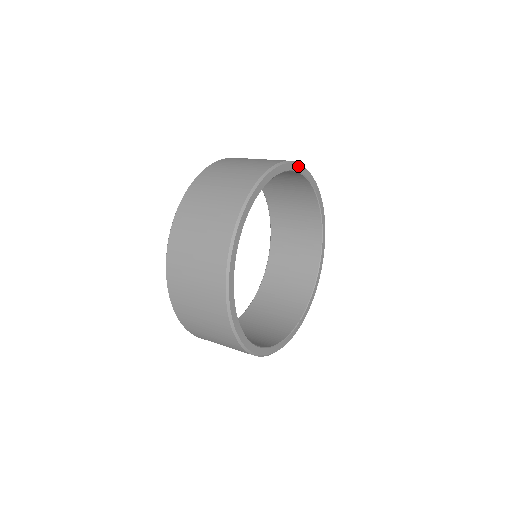
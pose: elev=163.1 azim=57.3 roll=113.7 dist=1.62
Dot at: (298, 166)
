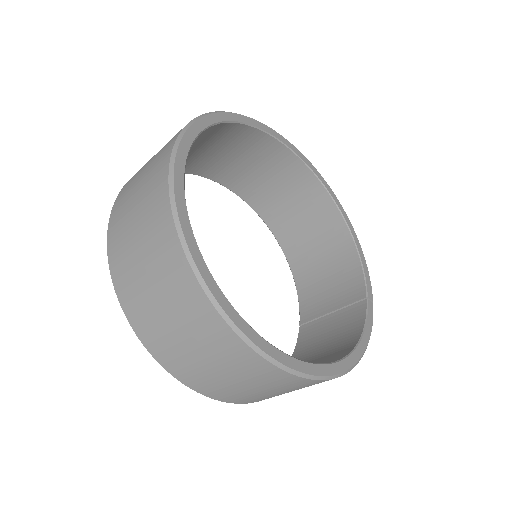
Dot at: (225, 115)
